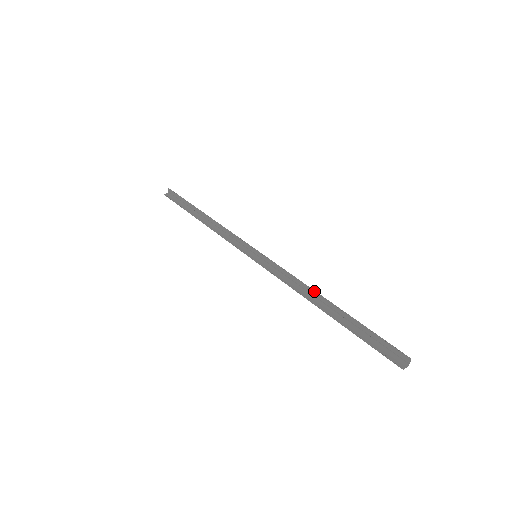
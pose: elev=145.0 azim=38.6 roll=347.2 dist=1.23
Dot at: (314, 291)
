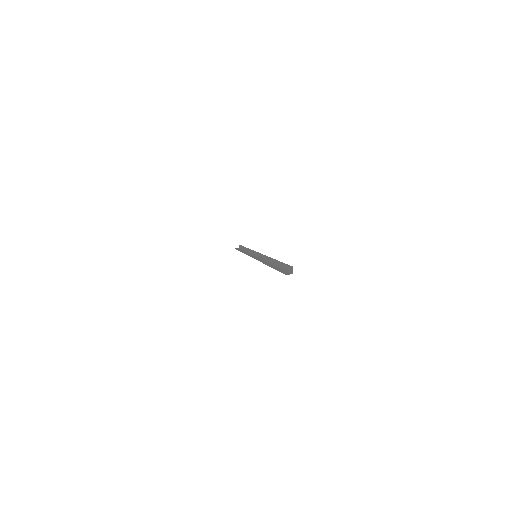
Dot at: (270, 258)
